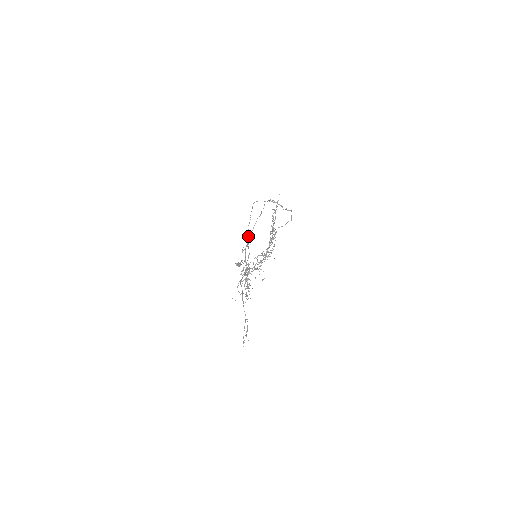
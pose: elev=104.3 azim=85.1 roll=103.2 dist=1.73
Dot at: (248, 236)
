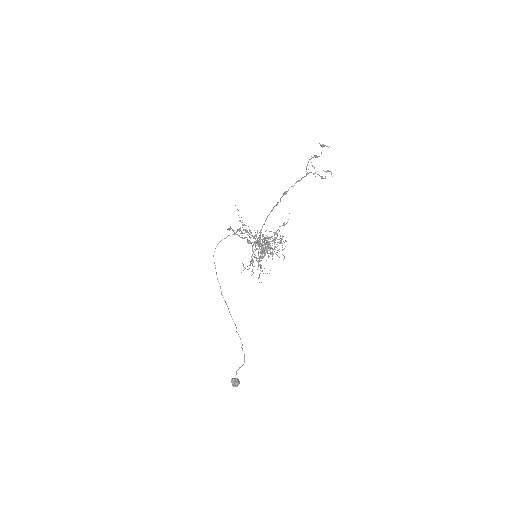
Dot at: (228, 309)
